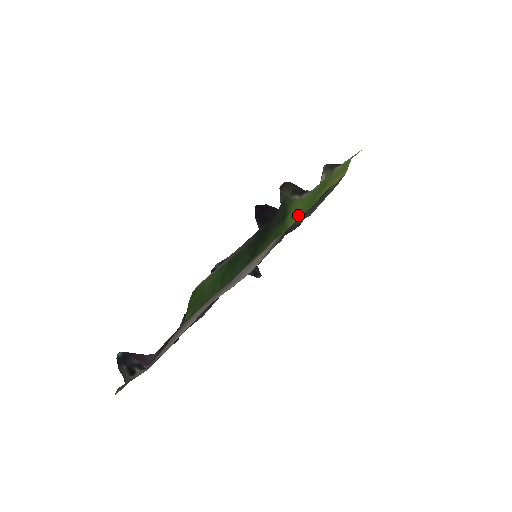
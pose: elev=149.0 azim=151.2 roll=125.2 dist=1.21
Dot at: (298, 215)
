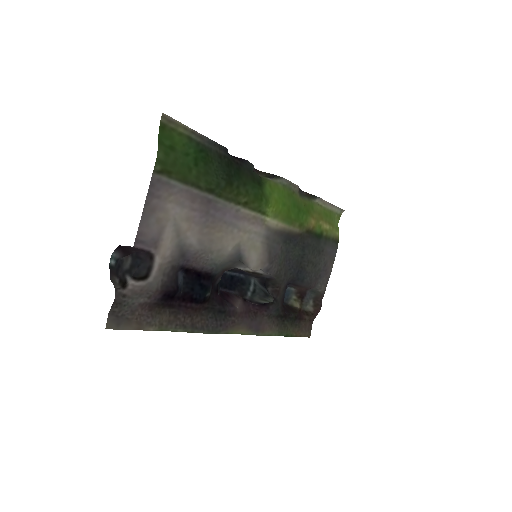
Dot at: (280, 204)
